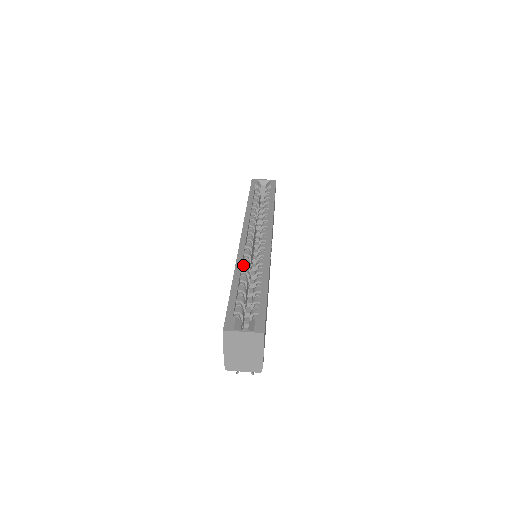
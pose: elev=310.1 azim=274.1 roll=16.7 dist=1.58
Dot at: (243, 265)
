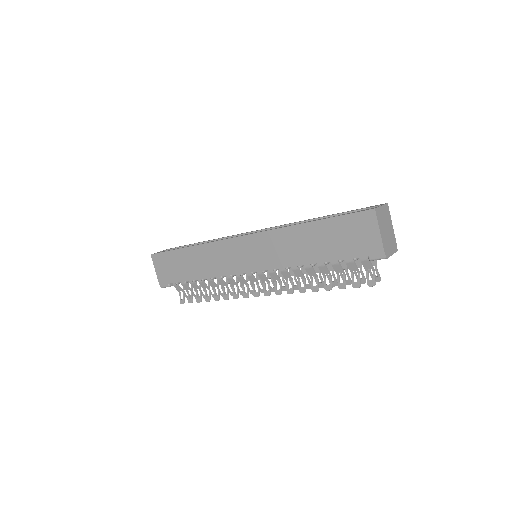
Dot at: occluded
